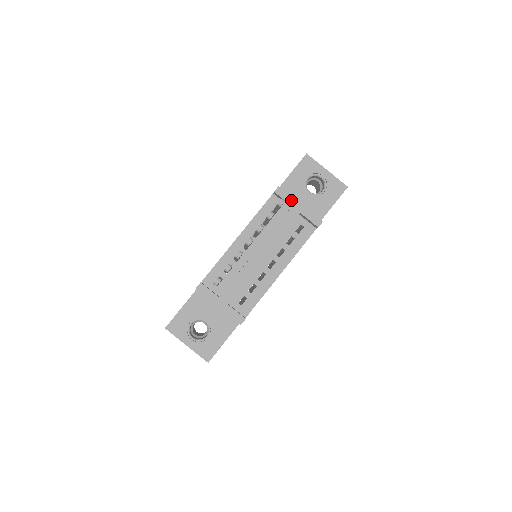
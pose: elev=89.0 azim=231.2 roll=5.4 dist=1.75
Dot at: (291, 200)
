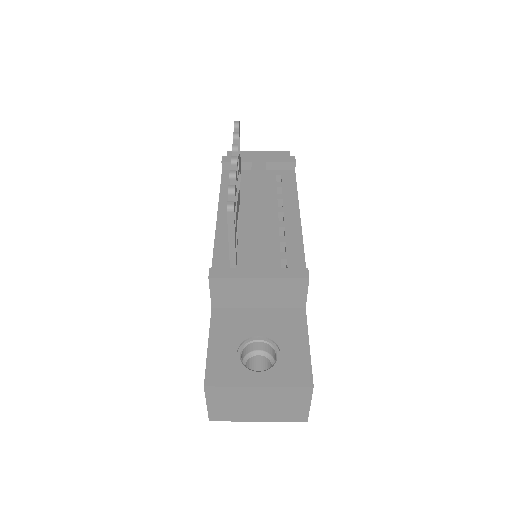
Dot at: (246, 159)
